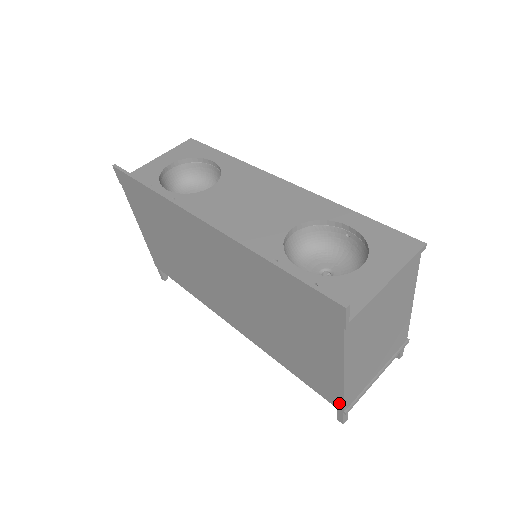
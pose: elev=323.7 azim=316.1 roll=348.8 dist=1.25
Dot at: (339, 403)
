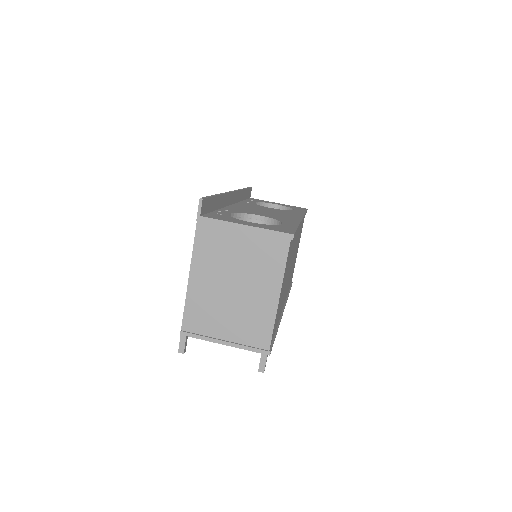
Dot at: (184, 321)
